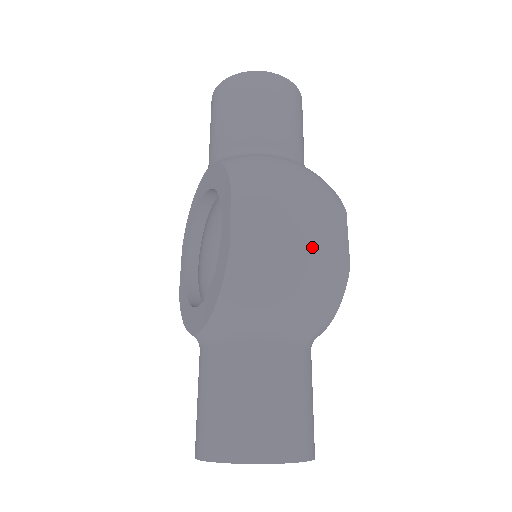
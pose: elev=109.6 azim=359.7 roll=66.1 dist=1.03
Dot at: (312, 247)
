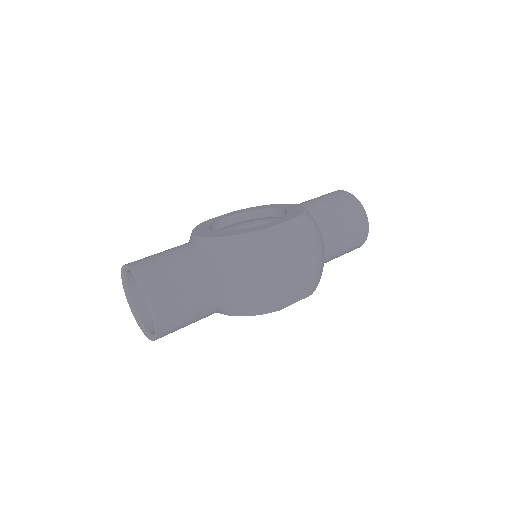
Dot at: (285, 277)
